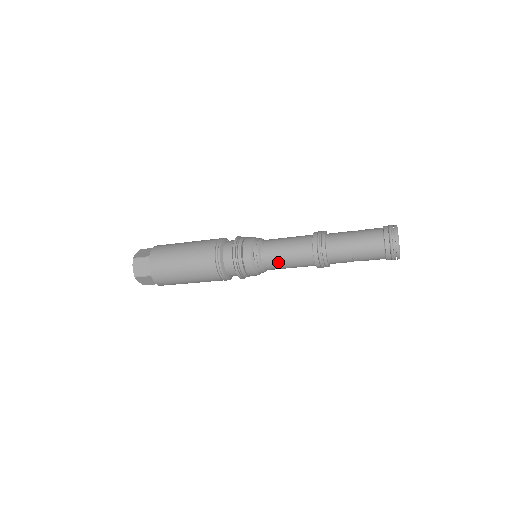
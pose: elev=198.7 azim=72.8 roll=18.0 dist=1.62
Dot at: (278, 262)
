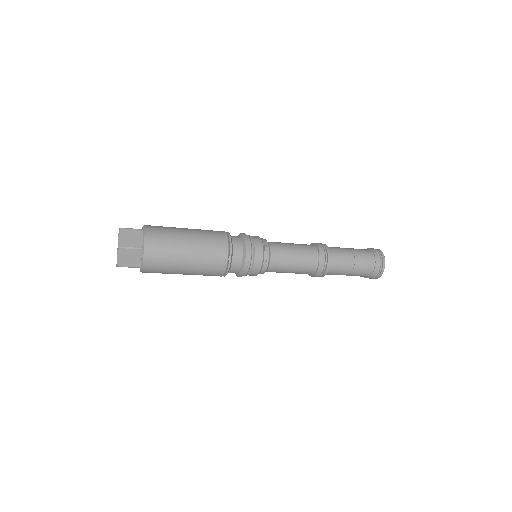
Dot at: (285, 259)
